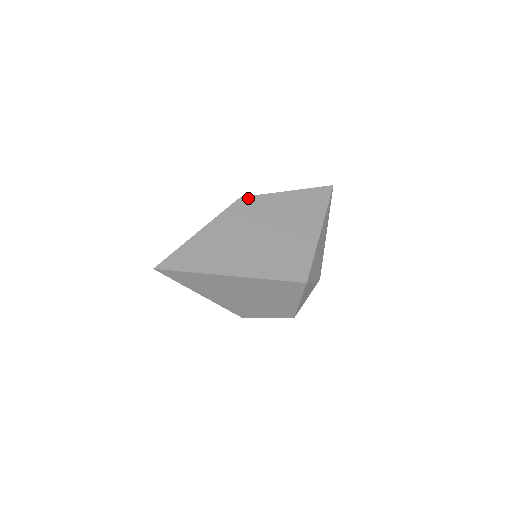
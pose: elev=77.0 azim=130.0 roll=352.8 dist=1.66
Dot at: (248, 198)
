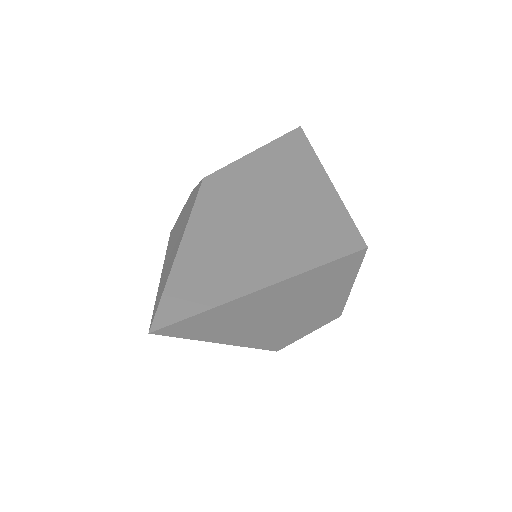
Dot at: (214, 175)
